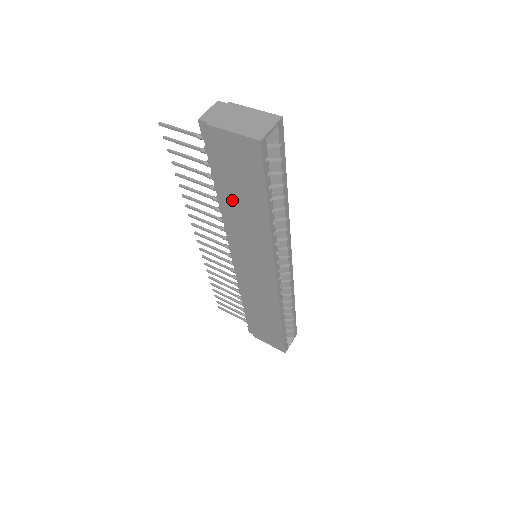
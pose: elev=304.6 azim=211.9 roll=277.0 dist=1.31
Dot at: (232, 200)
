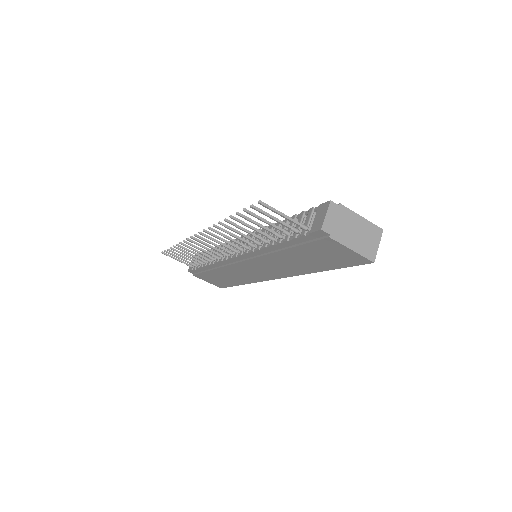
Dot at: (291, 255)
